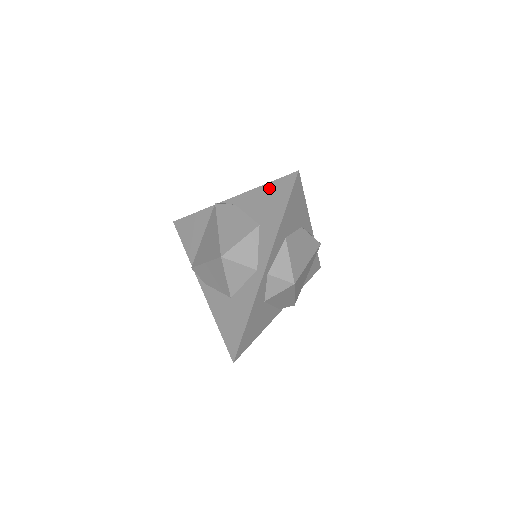
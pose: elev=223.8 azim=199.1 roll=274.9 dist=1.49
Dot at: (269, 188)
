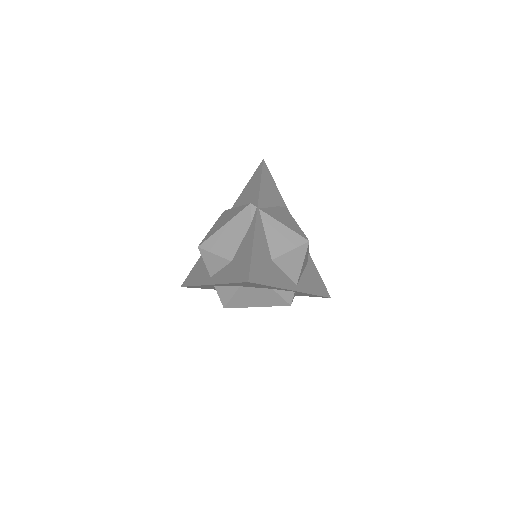
Dot at: (248, 256)
